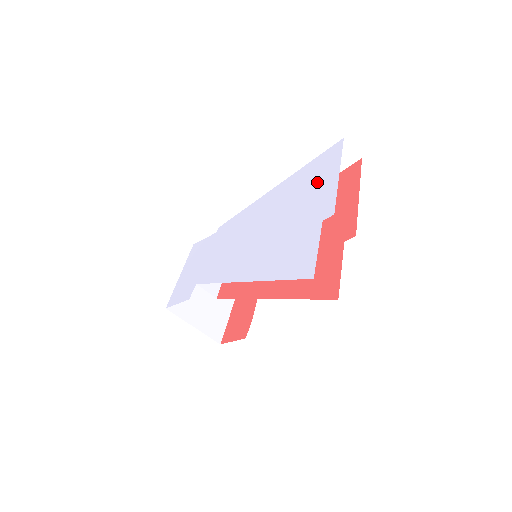
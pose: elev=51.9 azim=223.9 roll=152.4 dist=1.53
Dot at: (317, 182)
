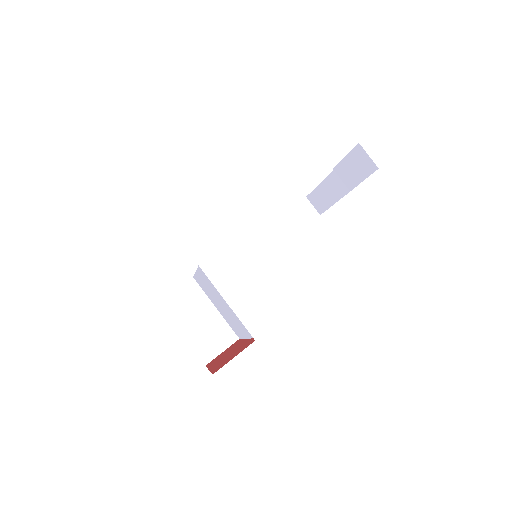
Dot at: occluded
